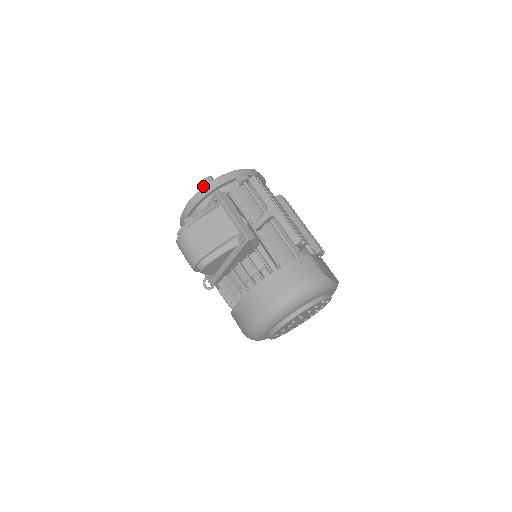
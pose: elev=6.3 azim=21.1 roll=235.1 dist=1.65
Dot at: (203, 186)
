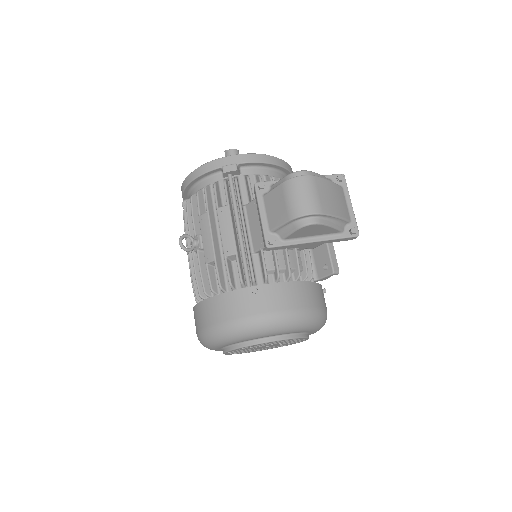
Dot at: (227, 153)
